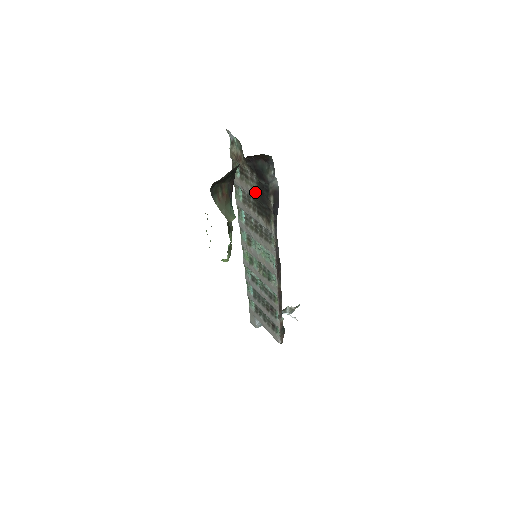
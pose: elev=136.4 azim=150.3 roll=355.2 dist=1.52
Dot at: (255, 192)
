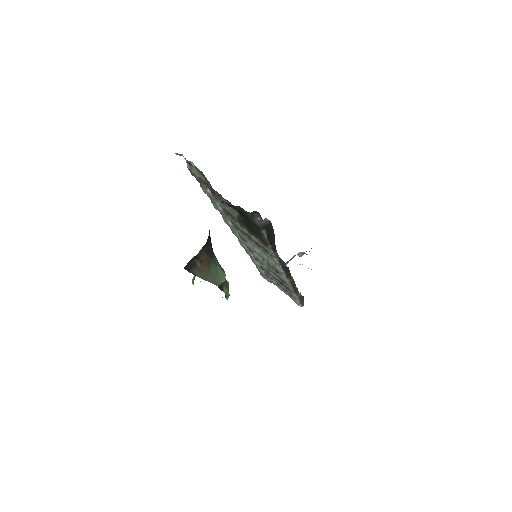
Dot at: (239, 218)
